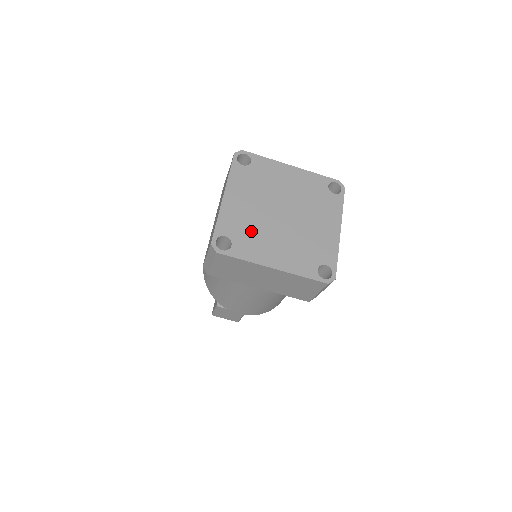
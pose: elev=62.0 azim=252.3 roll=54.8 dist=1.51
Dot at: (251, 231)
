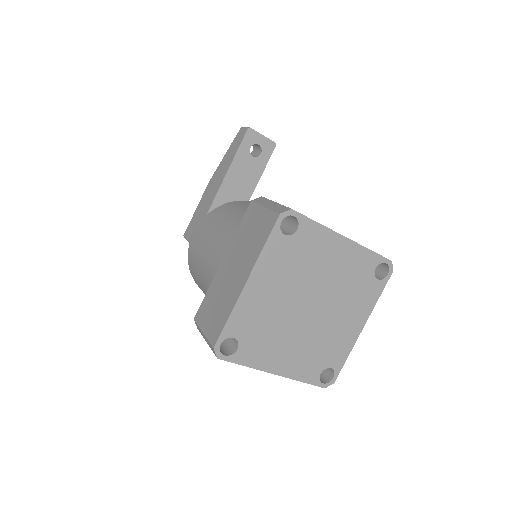
Dot at: (265, 330)
